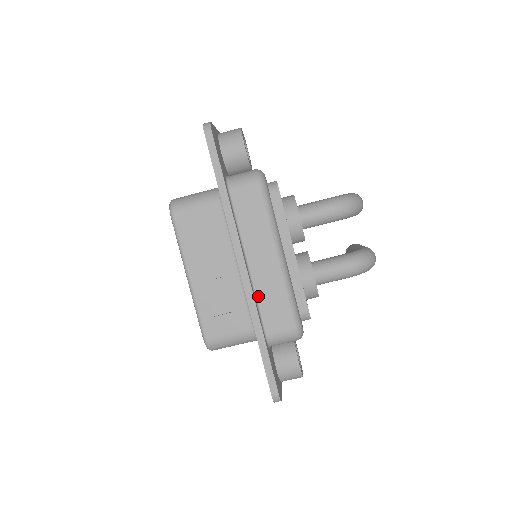
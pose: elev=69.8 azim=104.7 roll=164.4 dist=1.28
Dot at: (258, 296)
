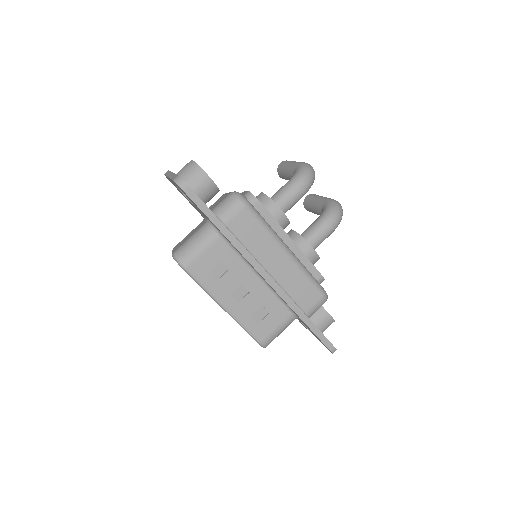
Dot at: (286, 290)
